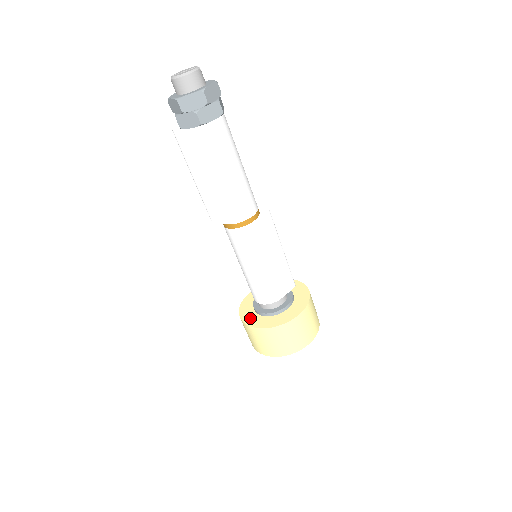
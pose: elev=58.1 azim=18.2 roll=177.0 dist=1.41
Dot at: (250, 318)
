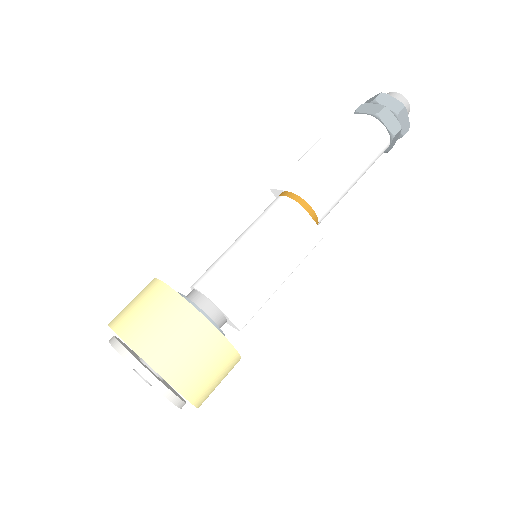
Dot at: occluded
